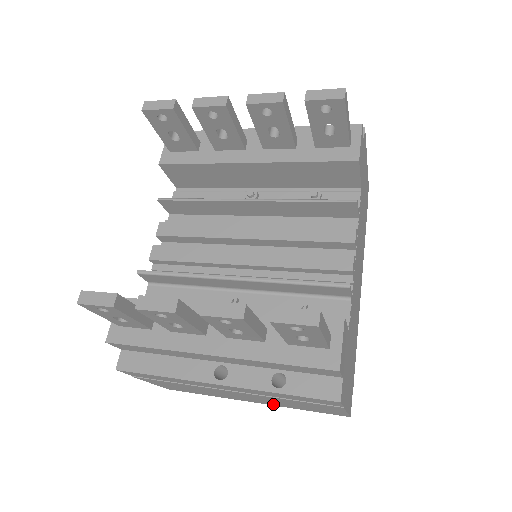
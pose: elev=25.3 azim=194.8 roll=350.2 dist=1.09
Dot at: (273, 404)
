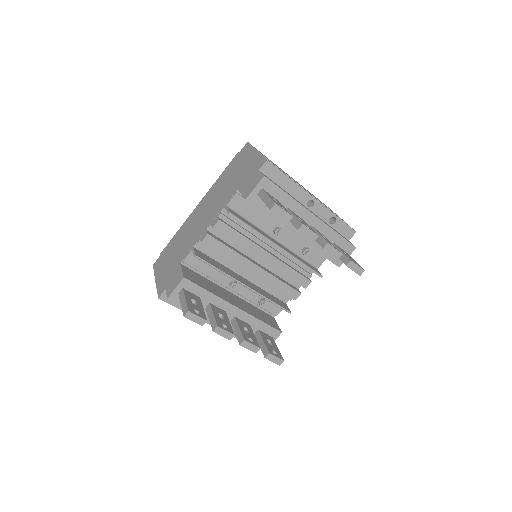
Dot at: occluded
